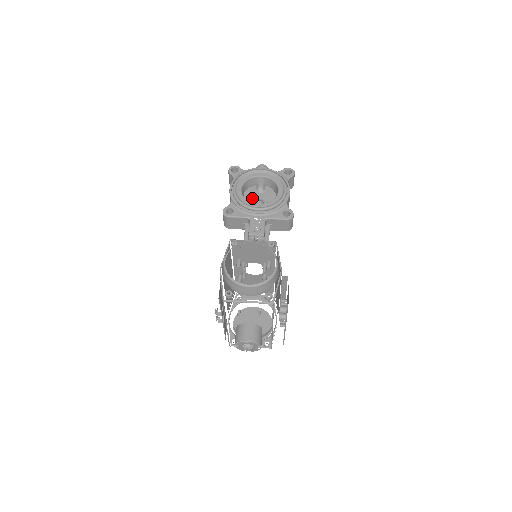
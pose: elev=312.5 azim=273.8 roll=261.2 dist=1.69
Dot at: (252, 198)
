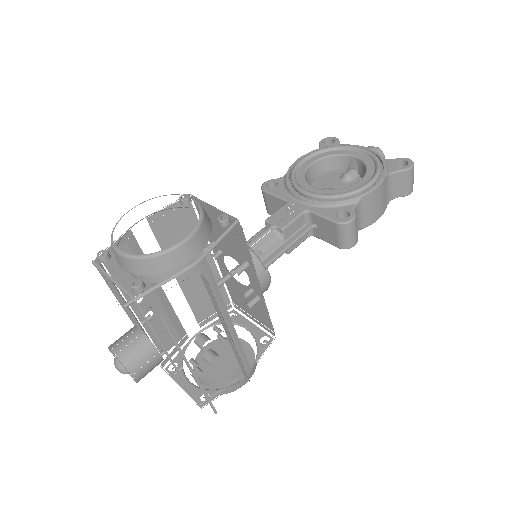
Dot at: (325, 184)
